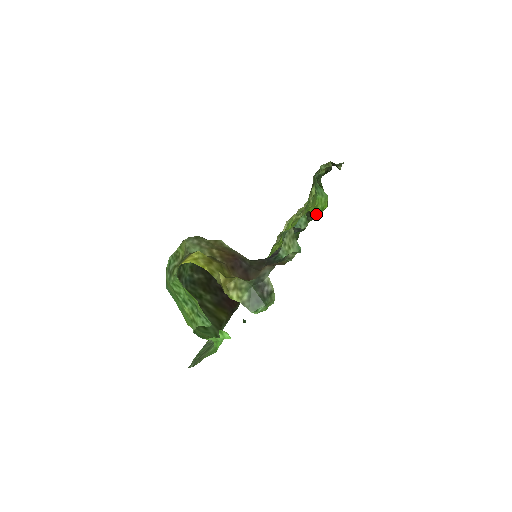
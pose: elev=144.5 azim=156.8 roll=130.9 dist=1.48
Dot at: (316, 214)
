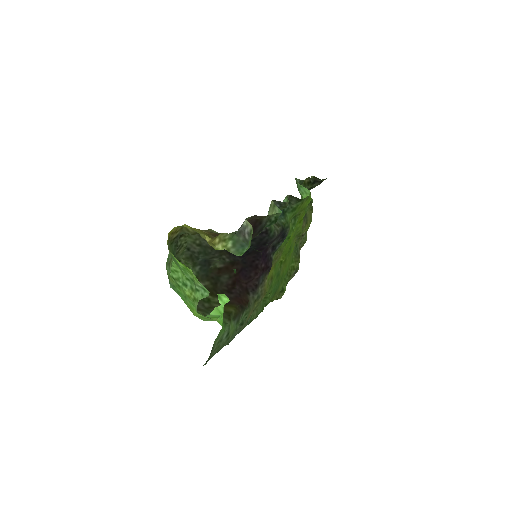
Dot at: (304, 210)
